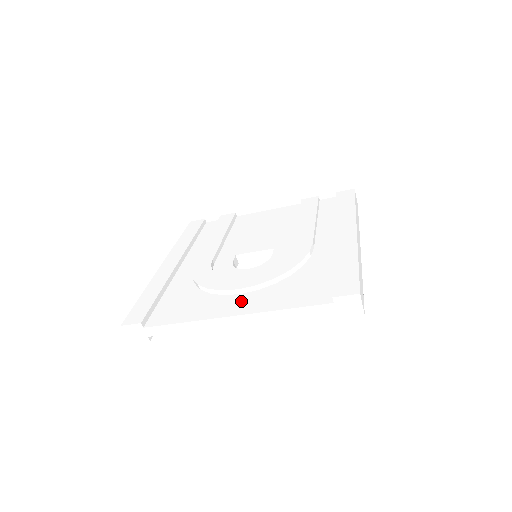
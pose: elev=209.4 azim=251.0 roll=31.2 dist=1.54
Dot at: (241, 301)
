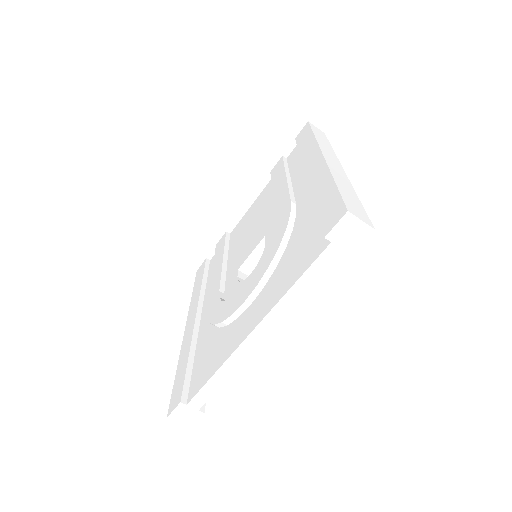
Dot at: (253, 311)
